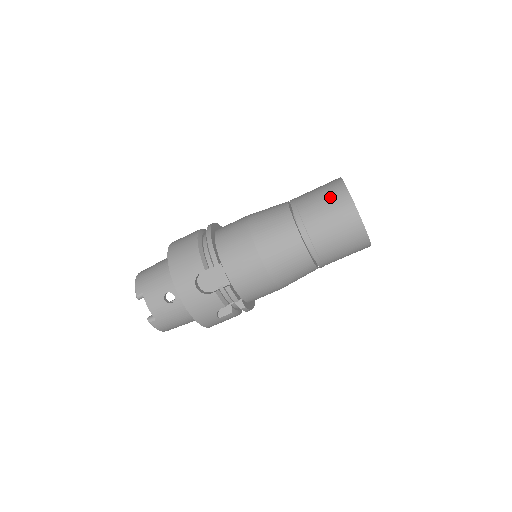
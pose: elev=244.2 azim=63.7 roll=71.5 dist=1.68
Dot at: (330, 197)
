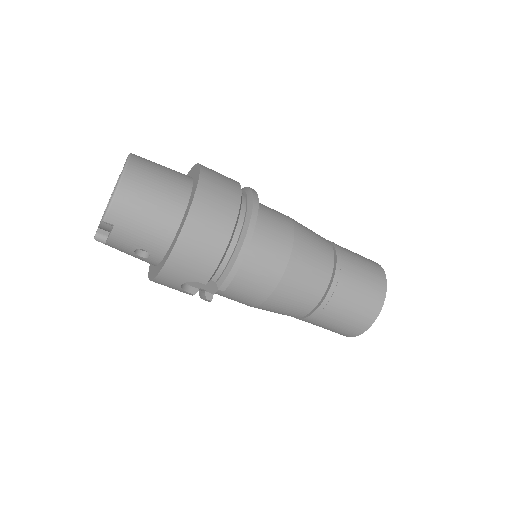
Dot at: (361, 312)
